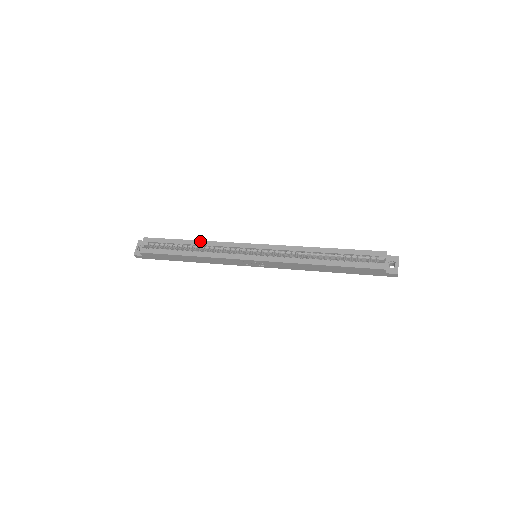
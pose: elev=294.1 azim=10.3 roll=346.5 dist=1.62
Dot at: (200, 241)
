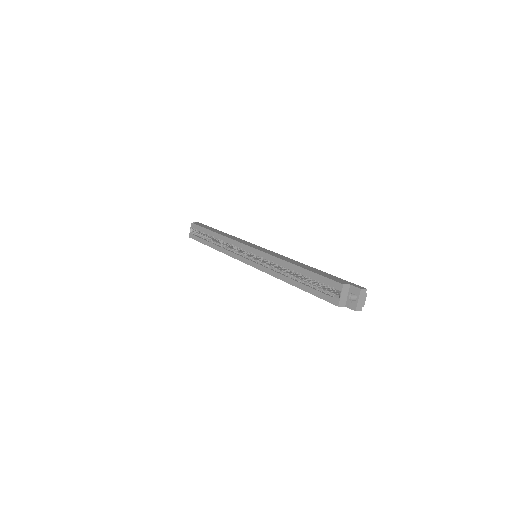
Dot at: (219, 235)
